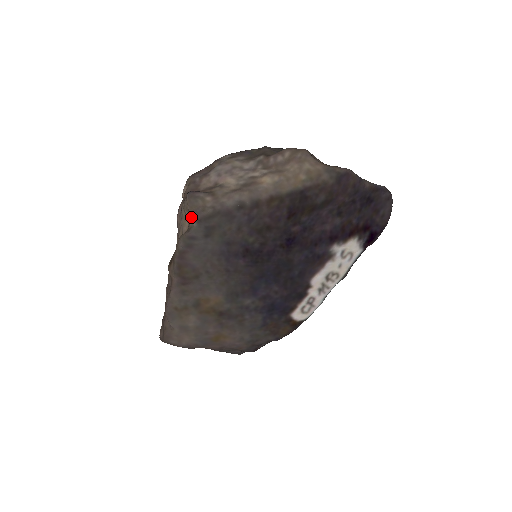
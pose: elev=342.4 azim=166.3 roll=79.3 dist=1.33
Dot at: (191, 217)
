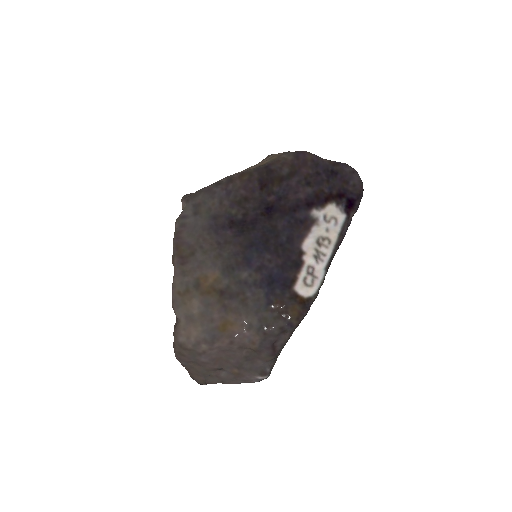
Dot at: (182, 202)
